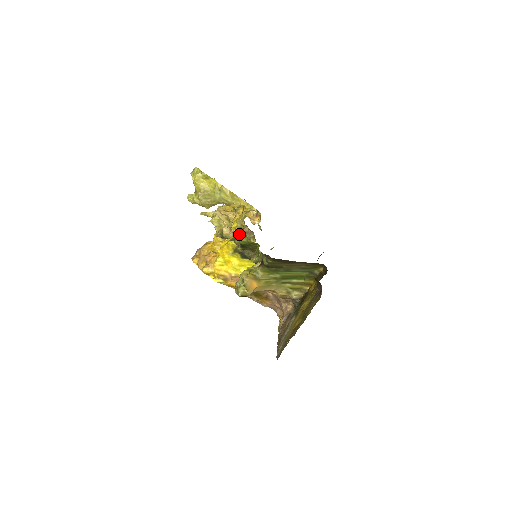
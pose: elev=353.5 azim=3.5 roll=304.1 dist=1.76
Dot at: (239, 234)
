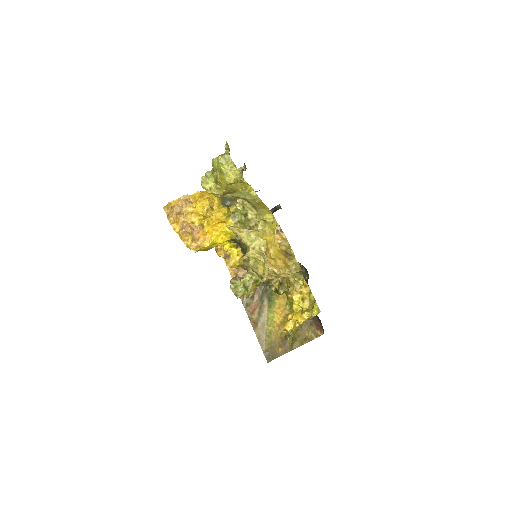
Dot at: (276, 279)
